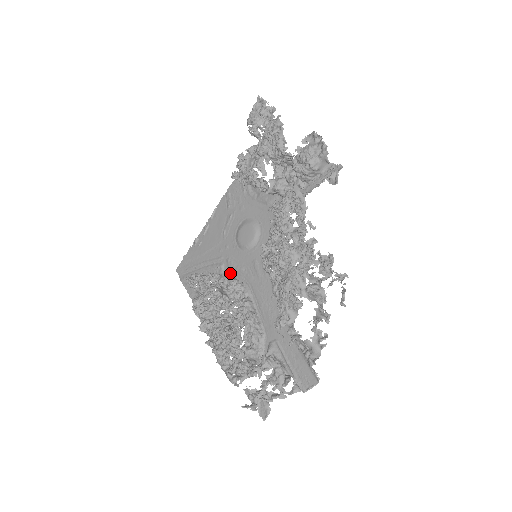
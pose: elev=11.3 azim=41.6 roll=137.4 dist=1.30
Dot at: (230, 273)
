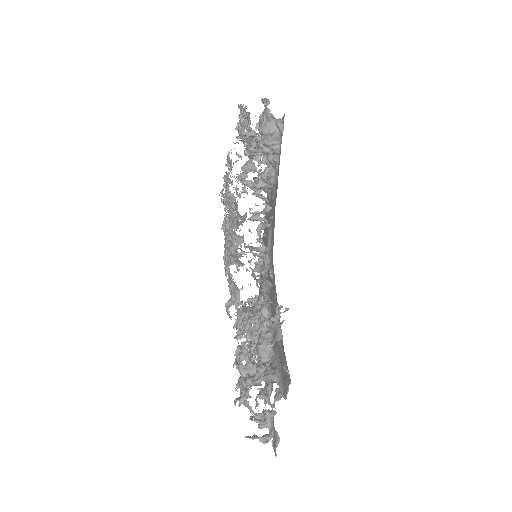
Dot at: occluded
